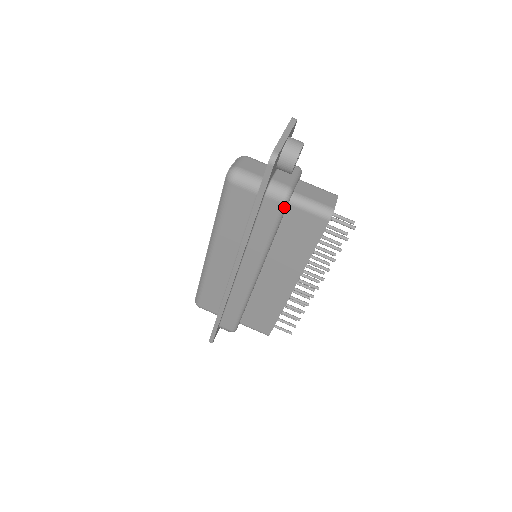
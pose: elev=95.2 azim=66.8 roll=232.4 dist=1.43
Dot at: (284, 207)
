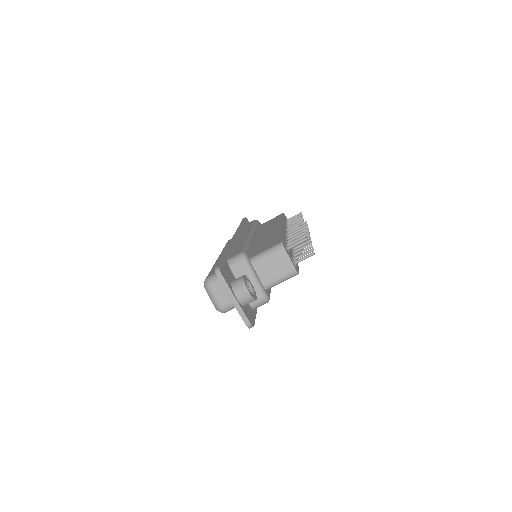
Dot at: occluded
